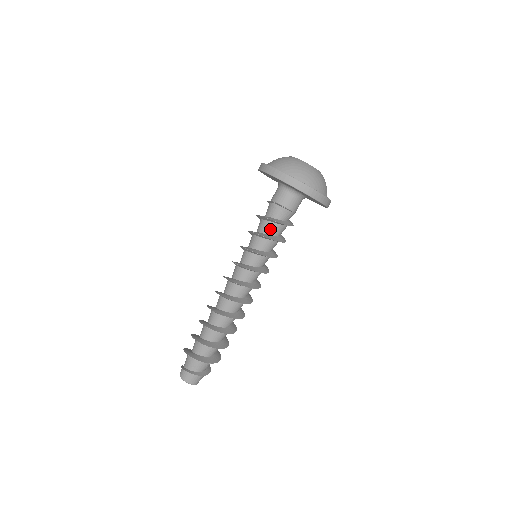
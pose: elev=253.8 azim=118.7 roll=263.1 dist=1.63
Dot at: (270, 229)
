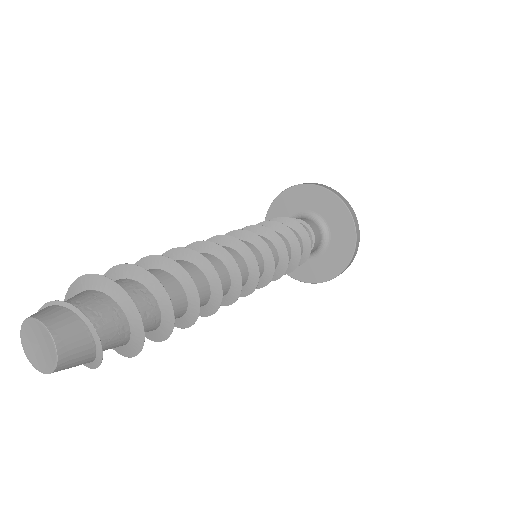
Dot at: occluded
